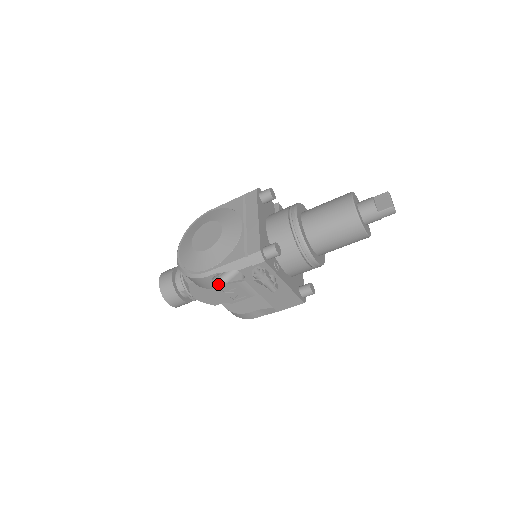
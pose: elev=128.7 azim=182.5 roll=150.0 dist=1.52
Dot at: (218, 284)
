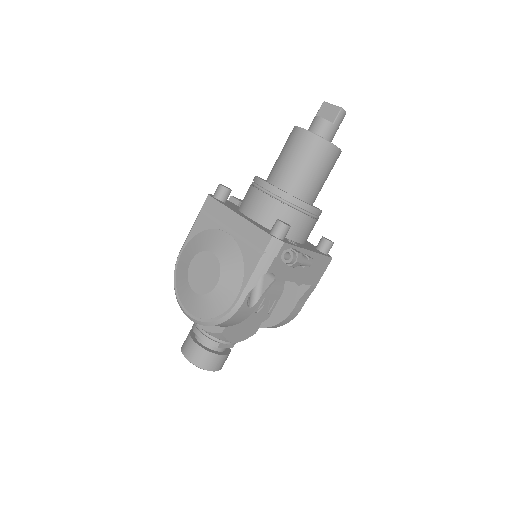
Dot at: (254, 305)
